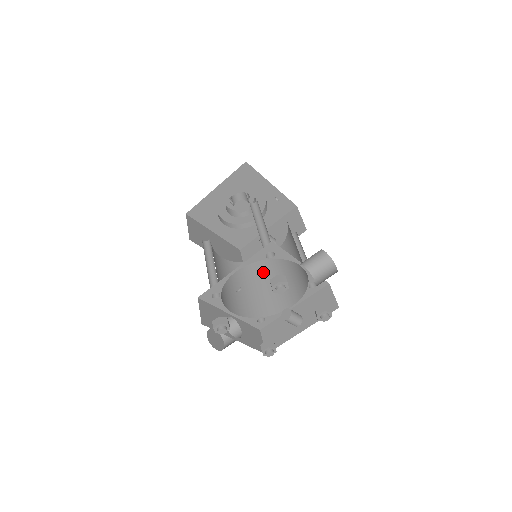
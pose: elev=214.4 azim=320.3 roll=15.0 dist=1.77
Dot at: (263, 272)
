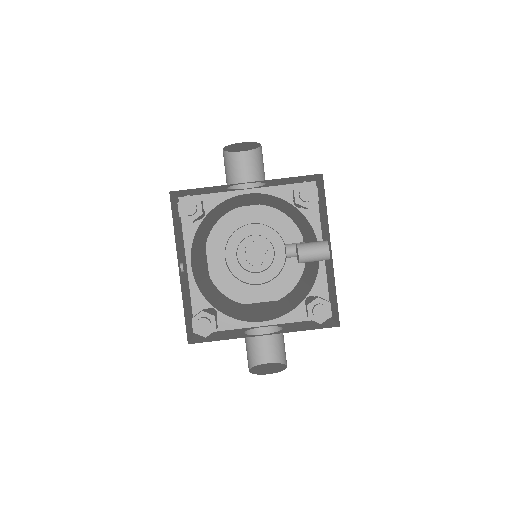
Dot at: (305, 273)
